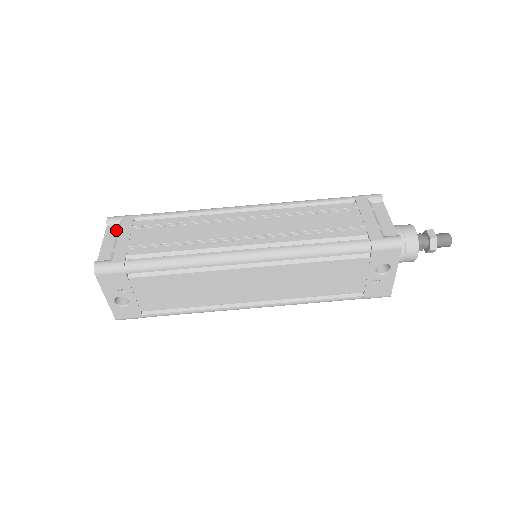
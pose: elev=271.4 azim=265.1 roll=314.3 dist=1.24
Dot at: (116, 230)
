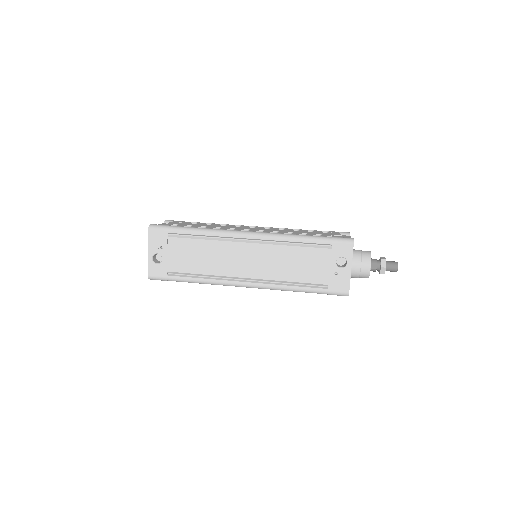
Dot at: occluded
